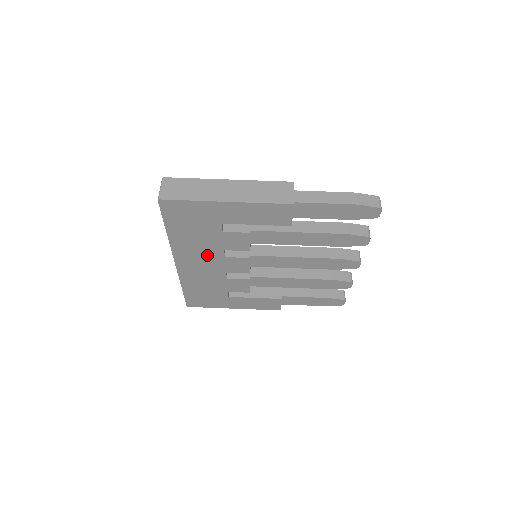
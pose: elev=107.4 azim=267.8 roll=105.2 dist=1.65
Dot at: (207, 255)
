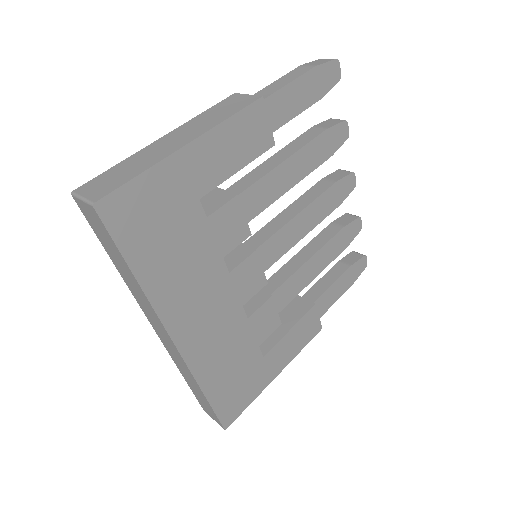
Dot at: (207, 288)
